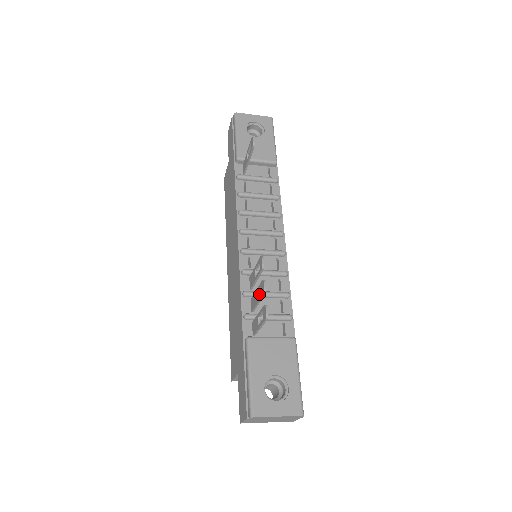
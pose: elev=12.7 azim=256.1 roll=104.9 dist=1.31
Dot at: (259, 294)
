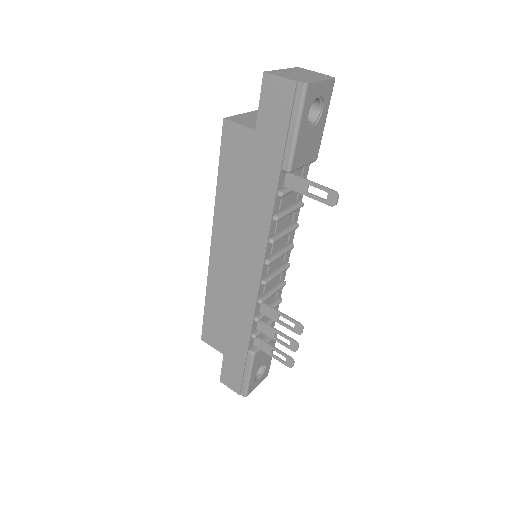
Dot at: occluded
